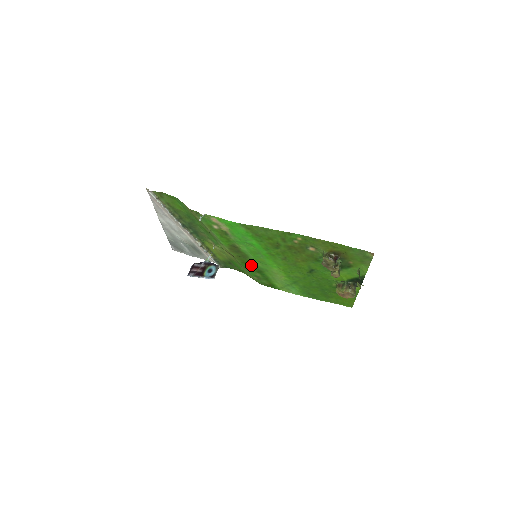
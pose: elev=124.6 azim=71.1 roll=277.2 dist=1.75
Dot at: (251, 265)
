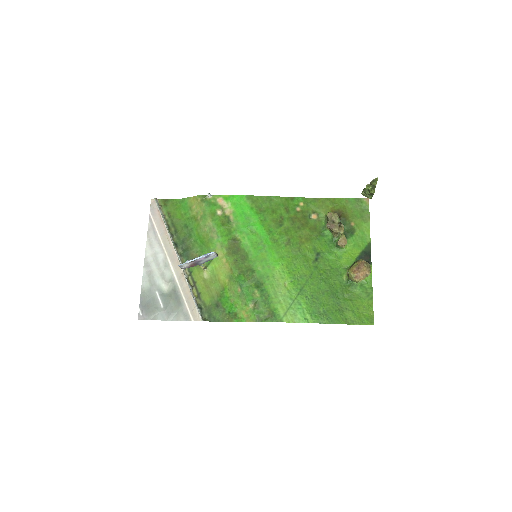
Dot at: (249, 275)
